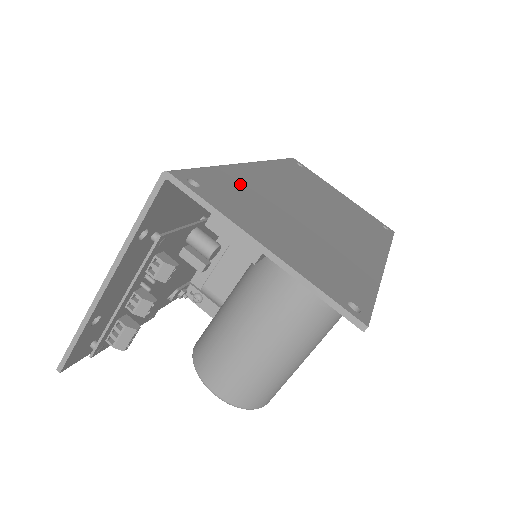
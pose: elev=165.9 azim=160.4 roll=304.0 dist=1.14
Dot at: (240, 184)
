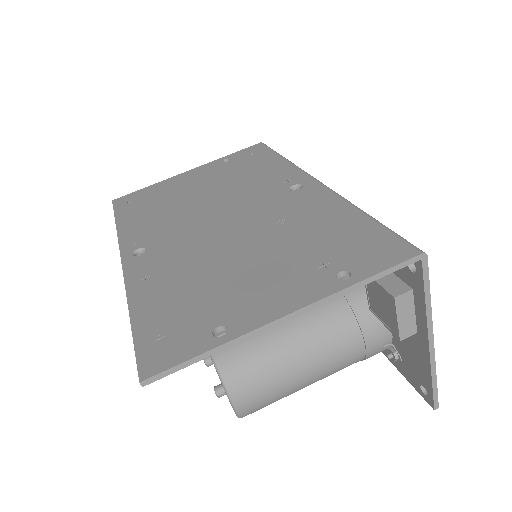
Dot at: occluded
